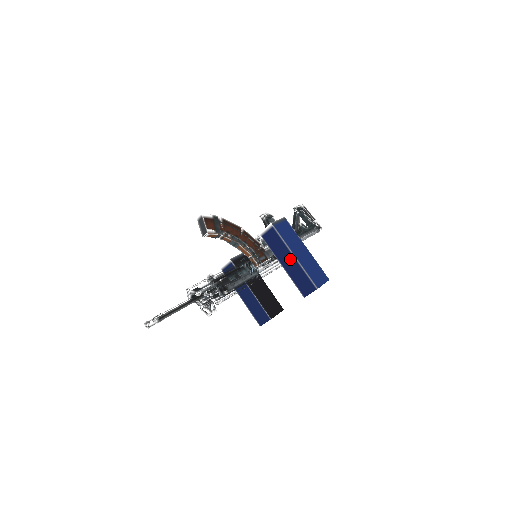
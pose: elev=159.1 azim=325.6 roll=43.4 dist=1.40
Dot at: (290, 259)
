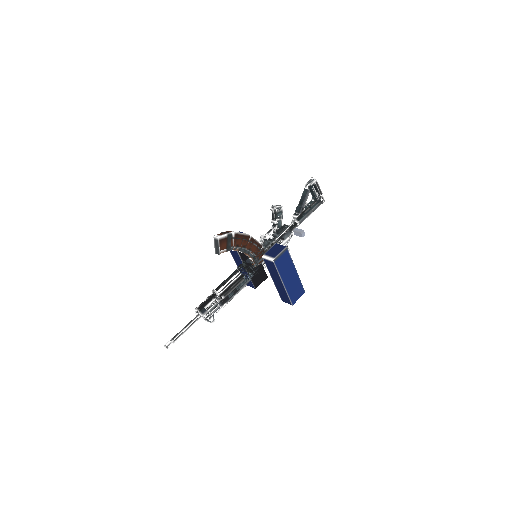
Dot at: (280, 283)
